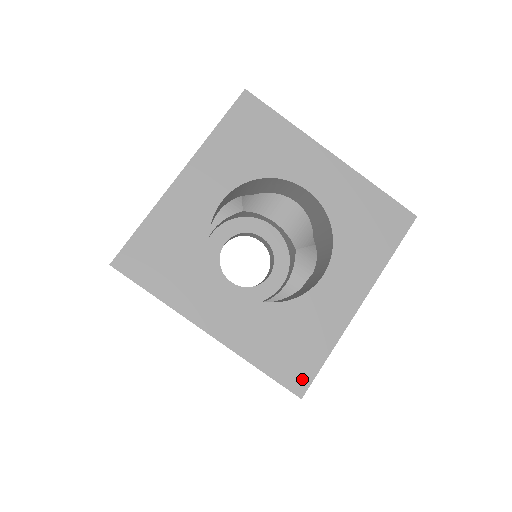
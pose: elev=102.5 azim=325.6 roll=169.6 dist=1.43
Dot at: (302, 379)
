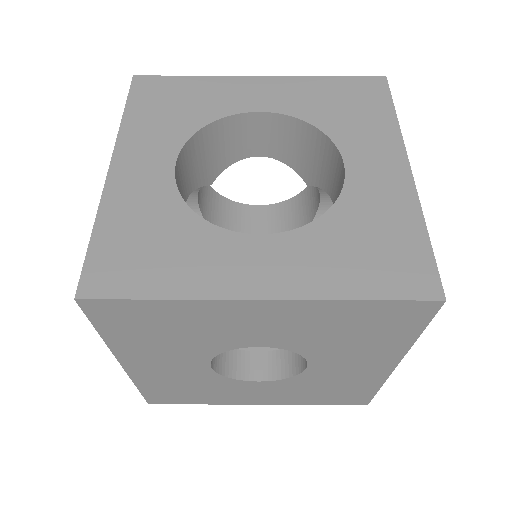
Dot at: (104, 285)
